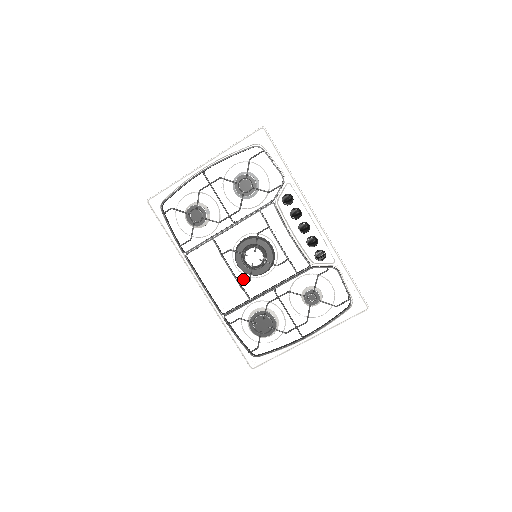
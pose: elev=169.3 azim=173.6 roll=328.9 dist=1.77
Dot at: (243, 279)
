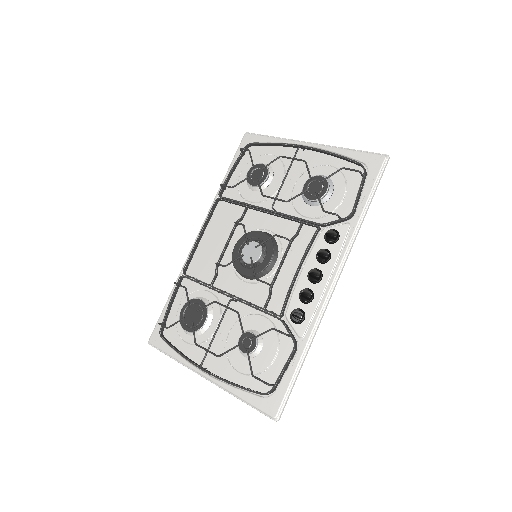
Dot at: occluded
